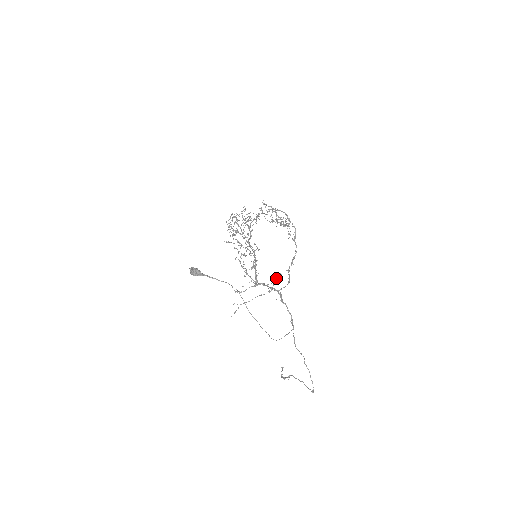
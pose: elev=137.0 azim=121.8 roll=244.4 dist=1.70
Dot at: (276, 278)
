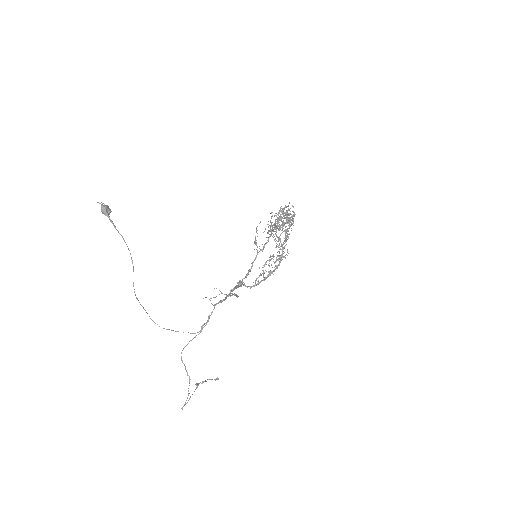
Dot at: occluded
